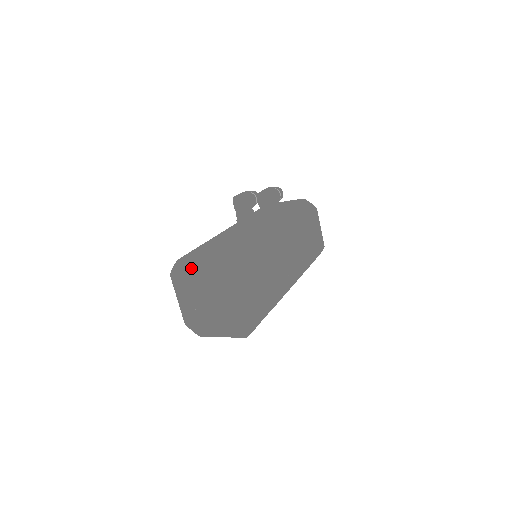
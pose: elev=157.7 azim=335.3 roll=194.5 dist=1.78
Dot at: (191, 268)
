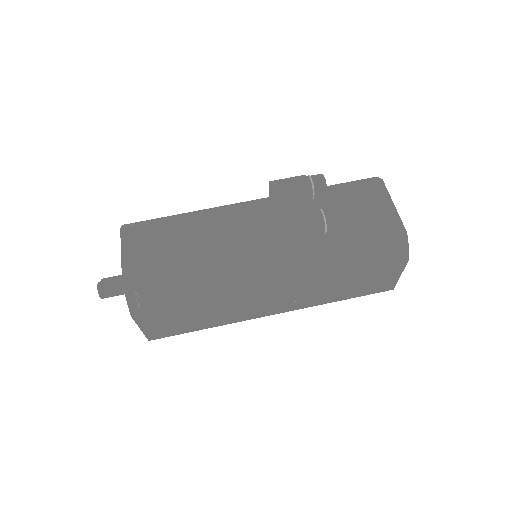
Dot at: occluded
